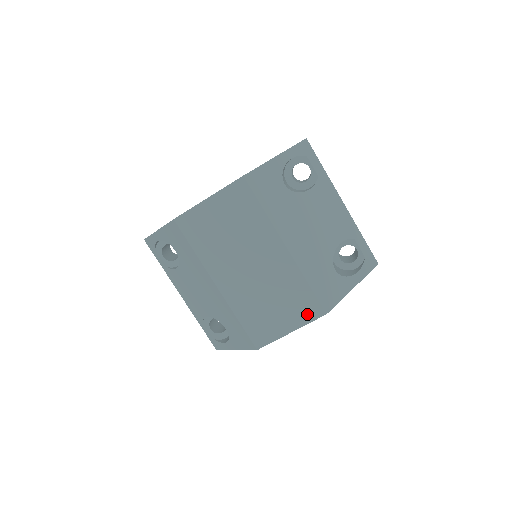
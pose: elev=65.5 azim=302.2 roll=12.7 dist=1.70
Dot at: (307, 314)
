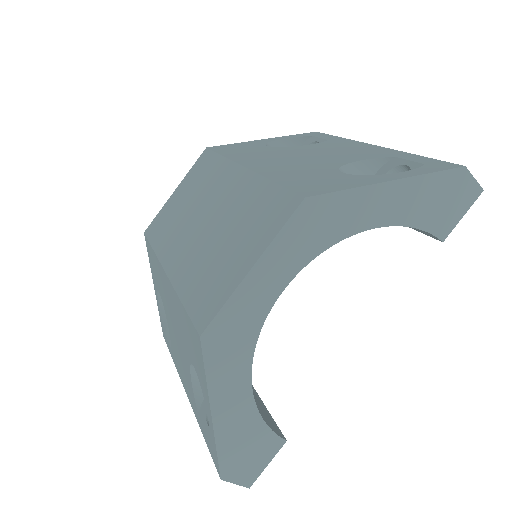
Dot at: (274, 221)
